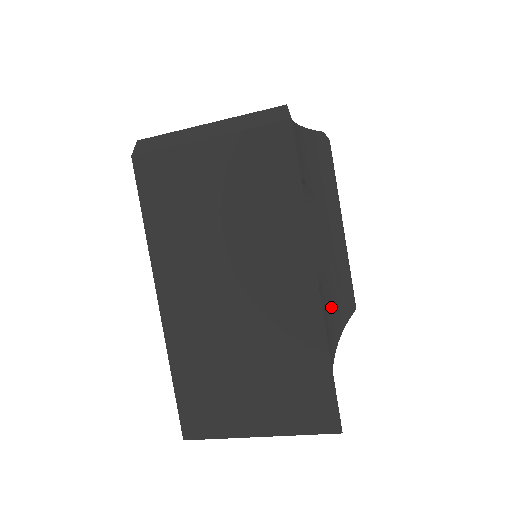
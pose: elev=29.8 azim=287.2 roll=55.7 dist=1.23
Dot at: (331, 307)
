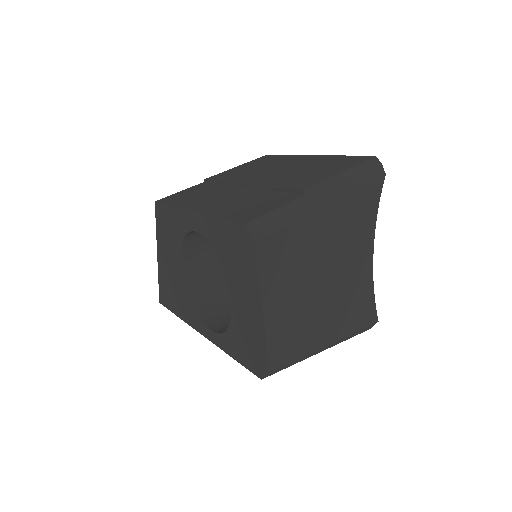
Dot at: occluded
